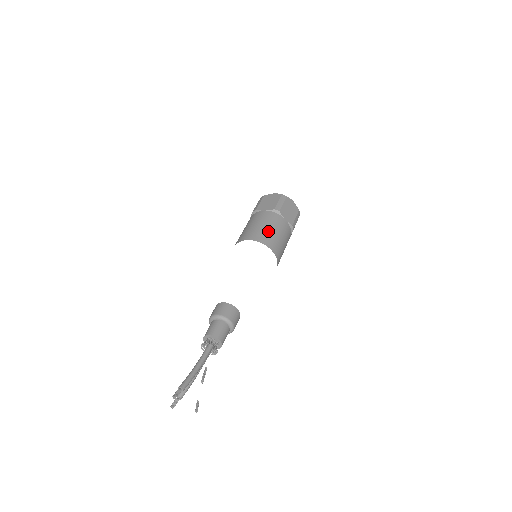
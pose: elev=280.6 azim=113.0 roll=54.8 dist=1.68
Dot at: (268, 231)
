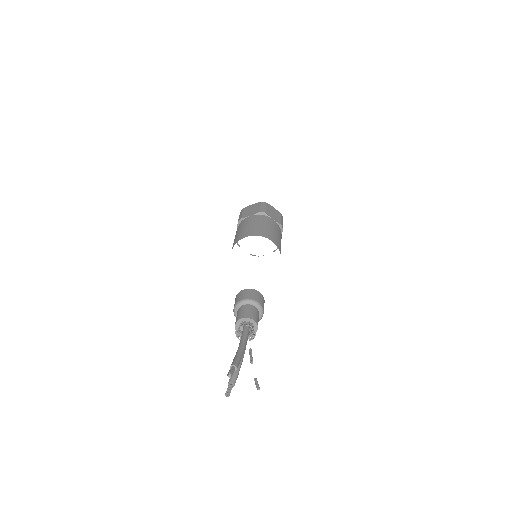
Dot at: (262, 227)
